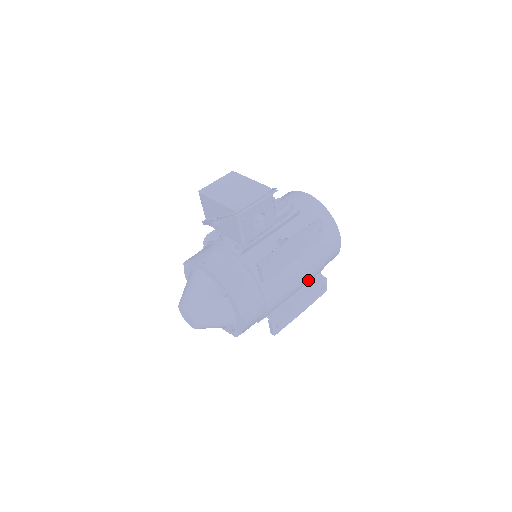
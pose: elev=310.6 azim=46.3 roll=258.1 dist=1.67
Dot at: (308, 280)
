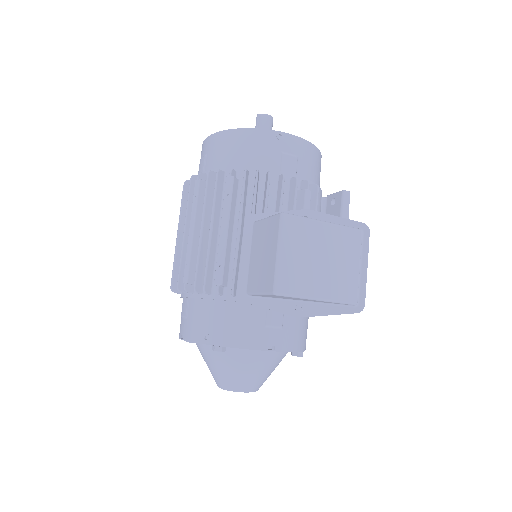
Dot at: occluded
